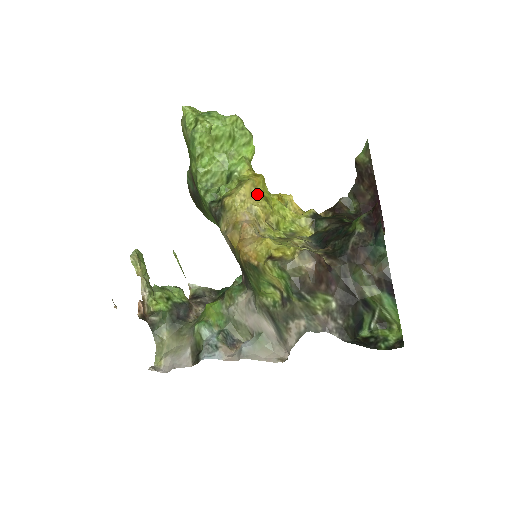
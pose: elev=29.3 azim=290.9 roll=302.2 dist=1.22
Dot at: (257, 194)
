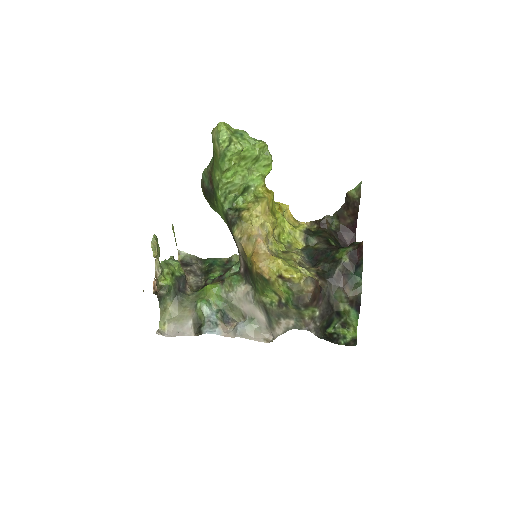
Dot at: (269, 211)
